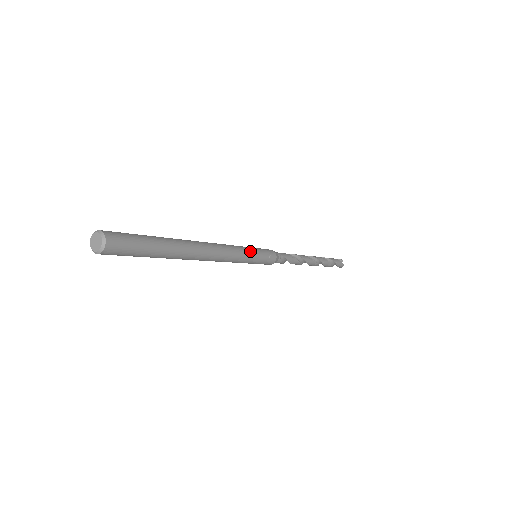
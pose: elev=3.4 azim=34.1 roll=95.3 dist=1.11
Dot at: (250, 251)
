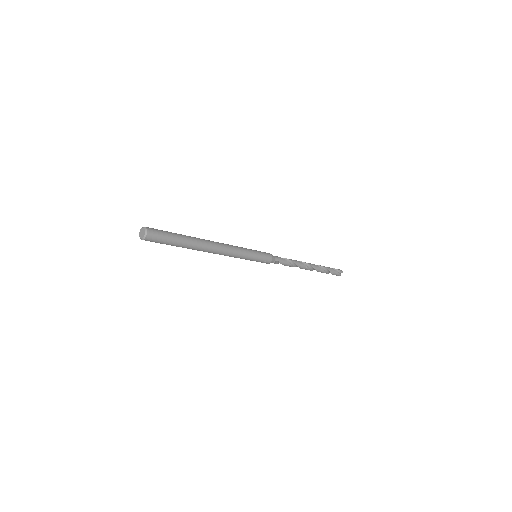
Dot at: (249, 255)
